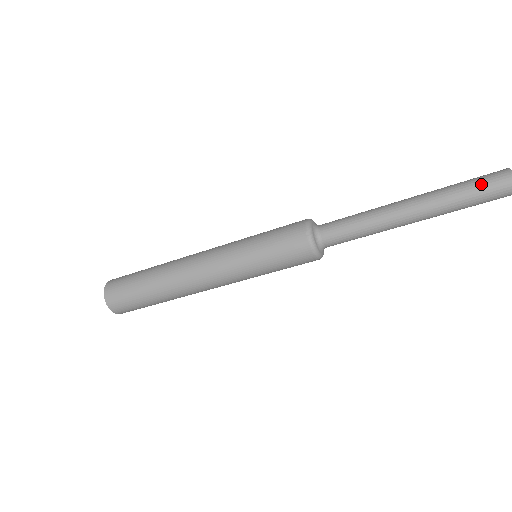
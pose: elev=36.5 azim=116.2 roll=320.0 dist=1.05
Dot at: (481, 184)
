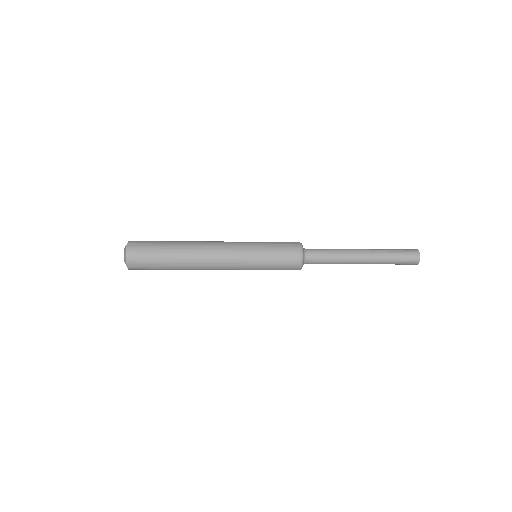
Dot at: (404, 255)
